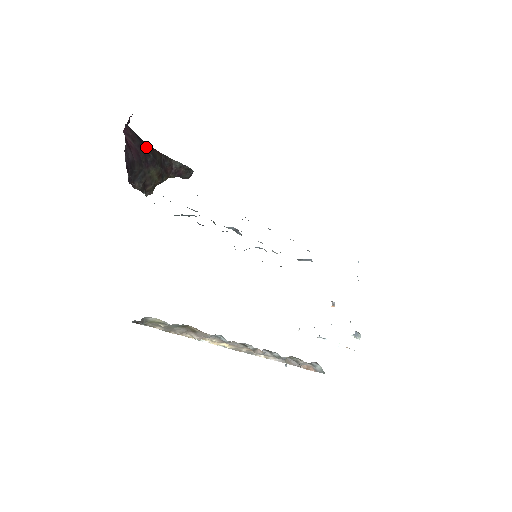
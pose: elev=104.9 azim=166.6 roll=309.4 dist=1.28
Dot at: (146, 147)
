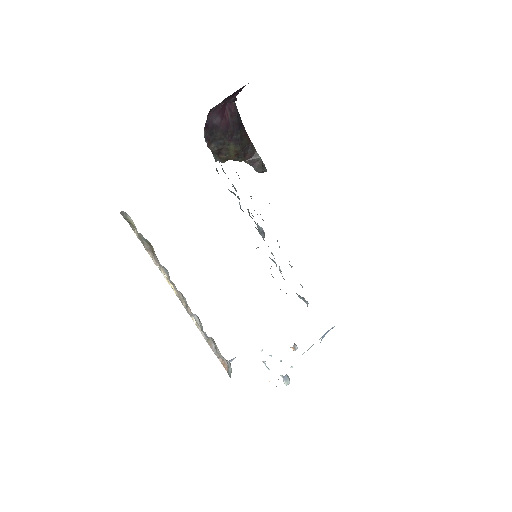
Dot at: (240, 127)
